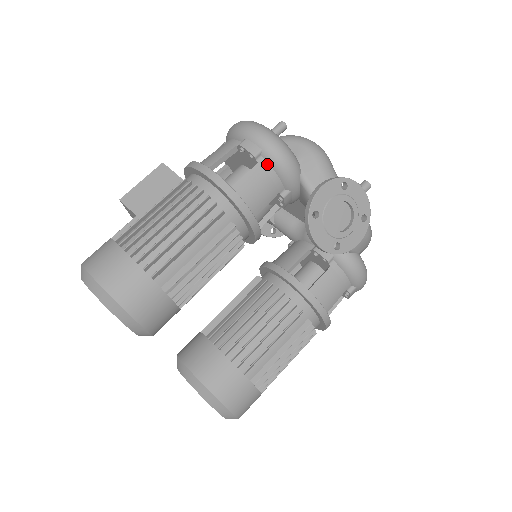
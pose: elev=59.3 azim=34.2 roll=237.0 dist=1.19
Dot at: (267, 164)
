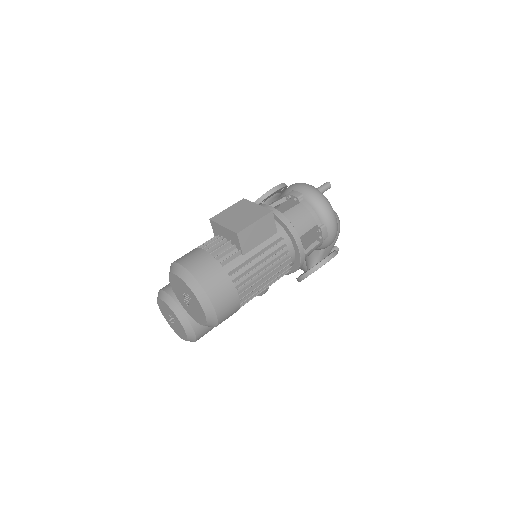
Dot at: (322, 243)
